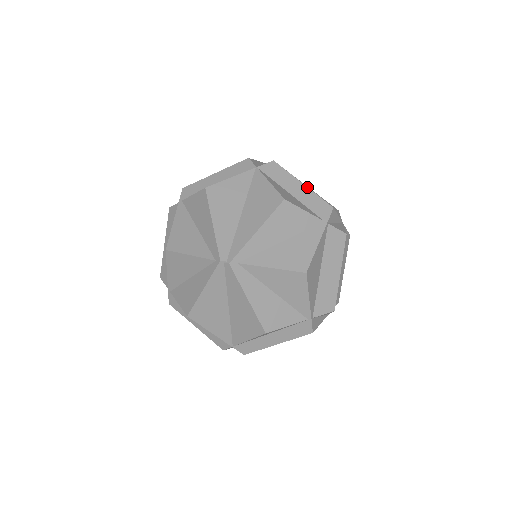
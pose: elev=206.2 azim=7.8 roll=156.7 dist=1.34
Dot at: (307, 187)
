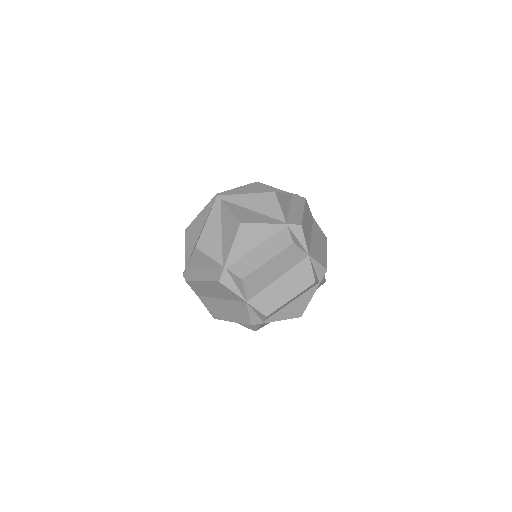
Dot at: (303, 212)
